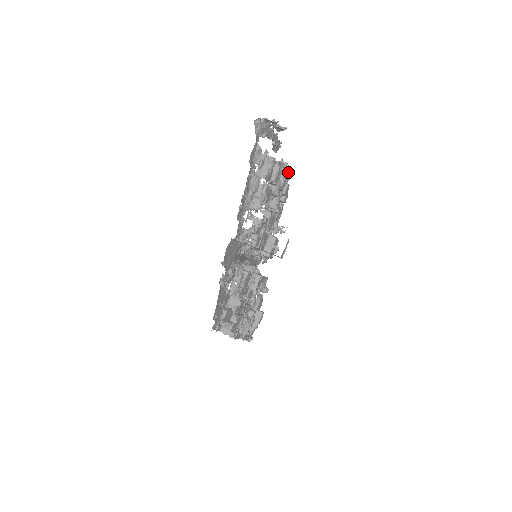
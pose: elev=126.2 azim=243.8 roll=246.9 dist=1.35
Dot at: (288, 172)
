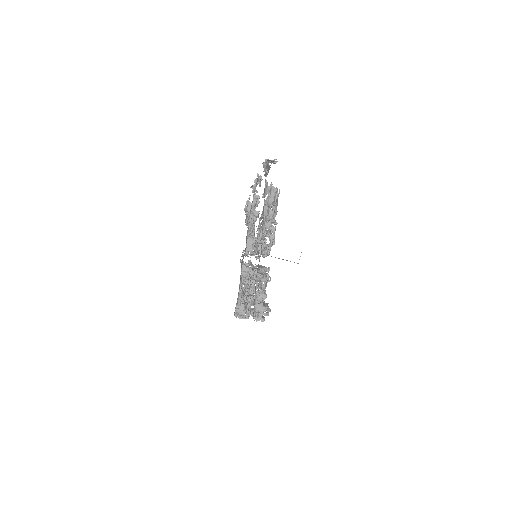
Dot at: (260, 182)
